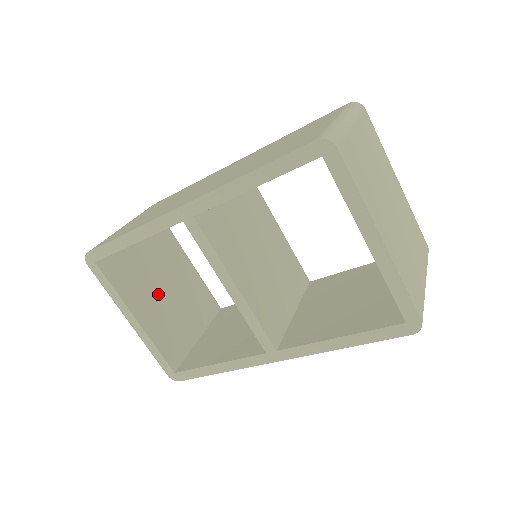
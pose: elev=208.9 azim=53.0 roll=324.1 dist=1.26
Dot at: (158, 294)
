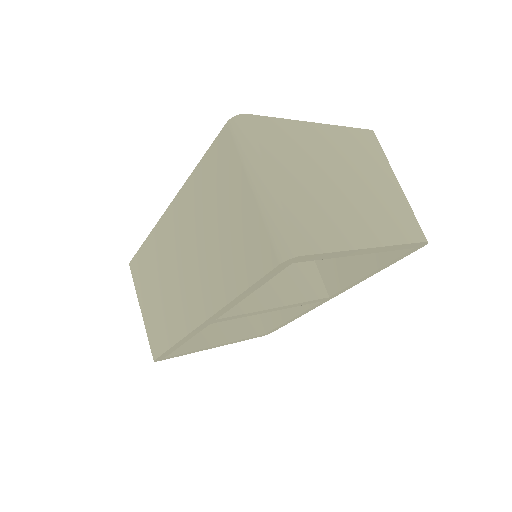
Dot at: occluded
